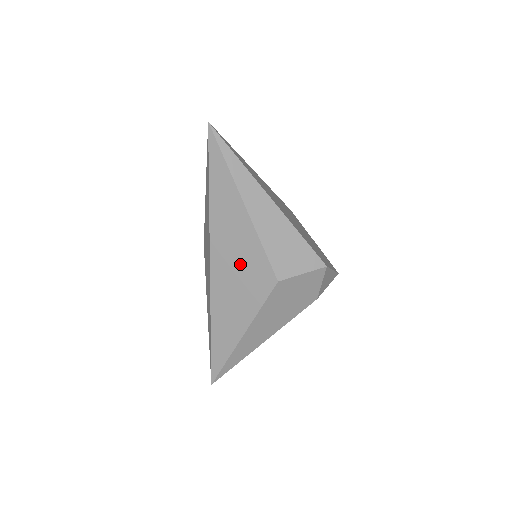
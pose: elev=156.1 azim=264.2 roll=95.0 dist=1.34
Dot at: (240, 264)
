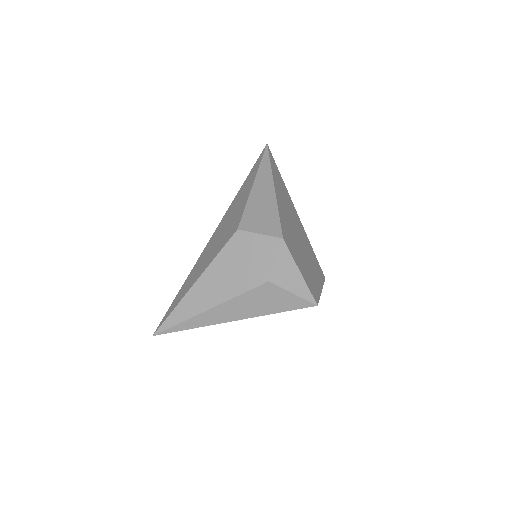
Dot at: (228, 224)
